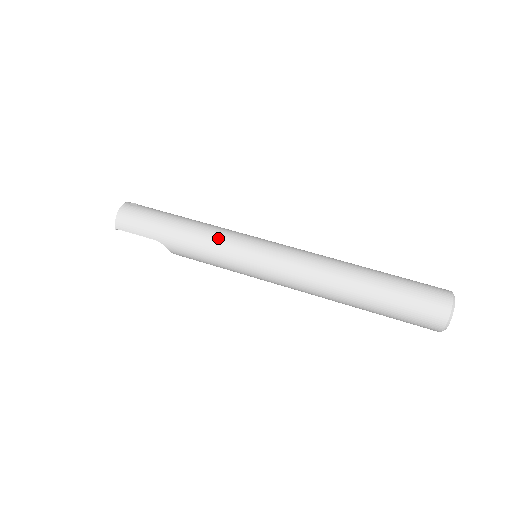
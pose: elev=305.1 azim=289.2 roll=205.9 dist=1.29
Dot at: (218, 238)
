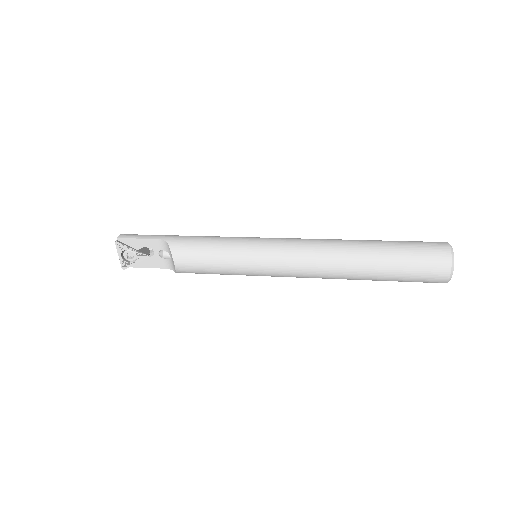
Dot at: occluded
